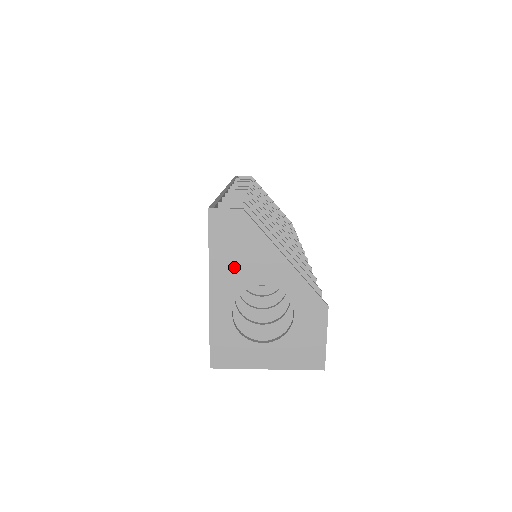
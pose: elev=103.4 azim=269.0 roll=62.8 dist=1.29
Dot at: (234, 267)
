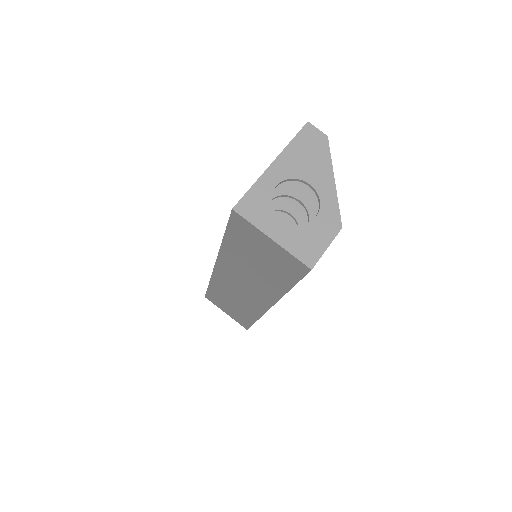
Dot at: (299, 161)
